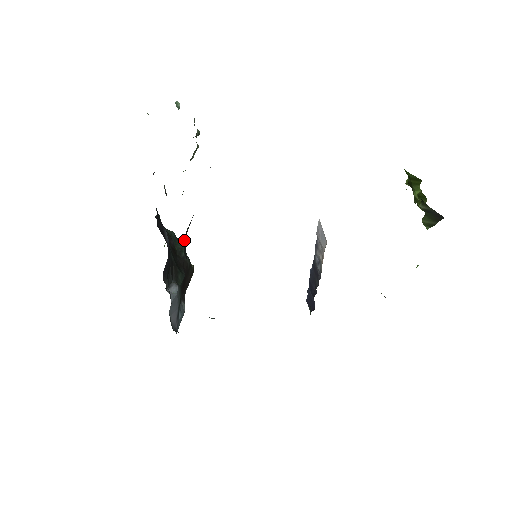
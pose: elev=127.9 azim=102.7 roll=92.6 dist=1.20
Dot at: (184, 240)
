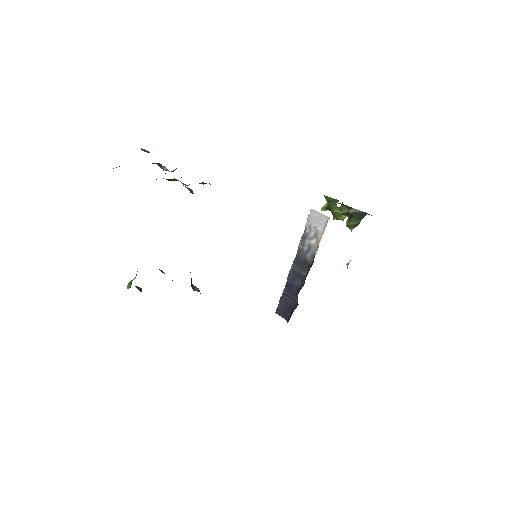
Dot at: occluded
